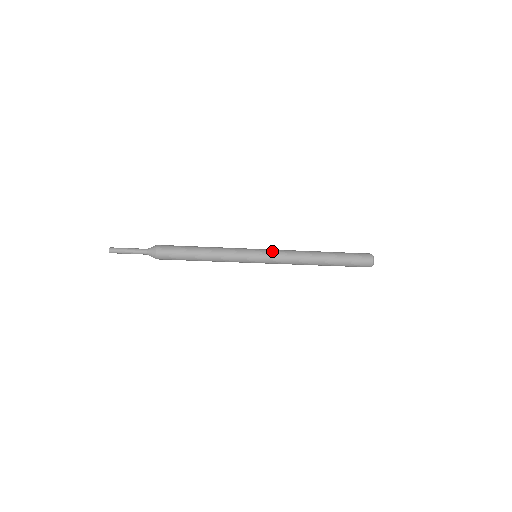
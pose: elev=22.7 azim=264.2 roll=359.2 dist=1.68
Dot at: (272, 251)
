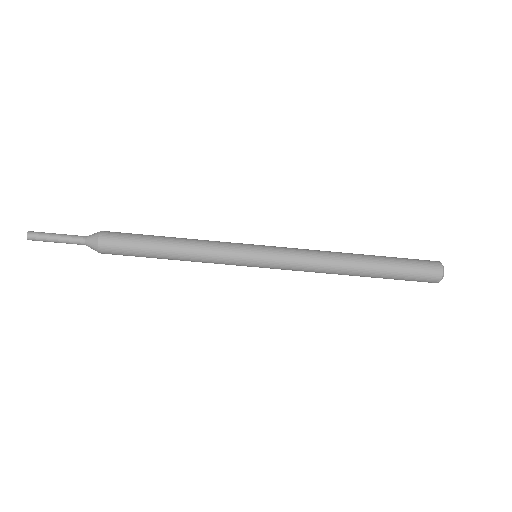
Dot at: occluded
